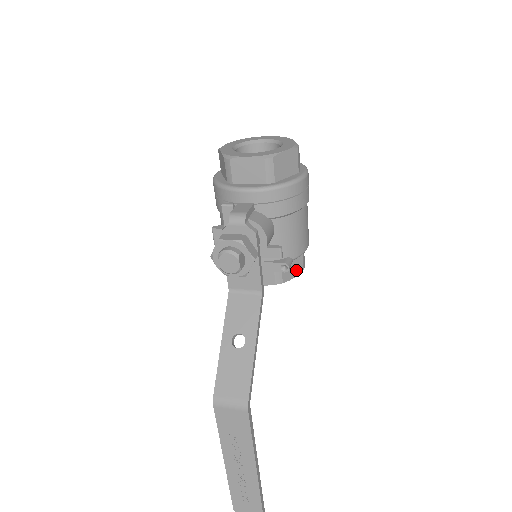
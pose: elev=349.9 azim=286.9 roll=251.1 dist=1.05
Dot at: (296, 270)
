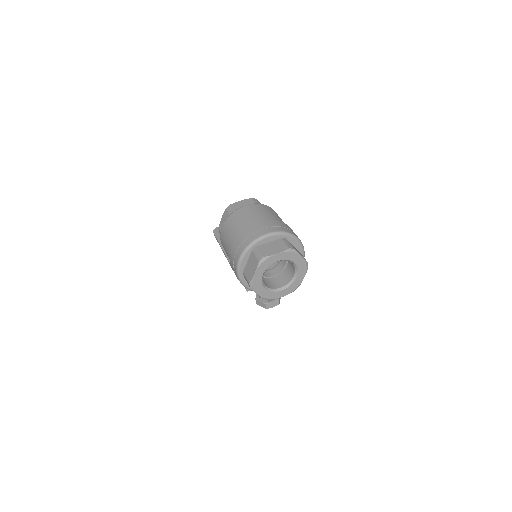
Dot at: occluded
